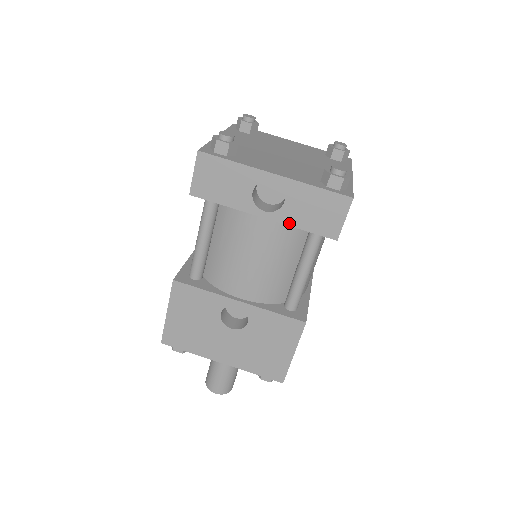
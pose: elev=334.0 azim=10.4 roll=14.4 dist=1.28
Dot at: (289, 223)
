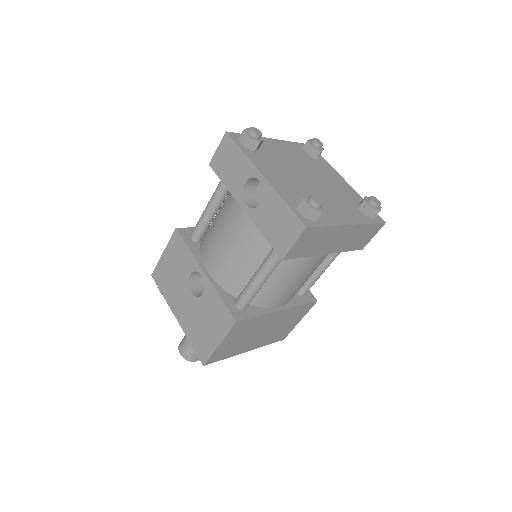
Dot at: (257, 224)
